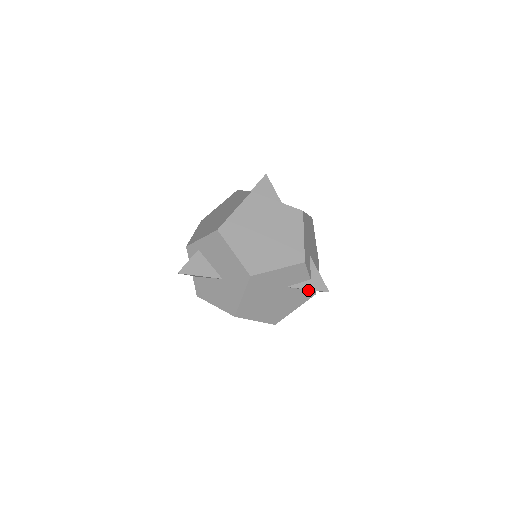
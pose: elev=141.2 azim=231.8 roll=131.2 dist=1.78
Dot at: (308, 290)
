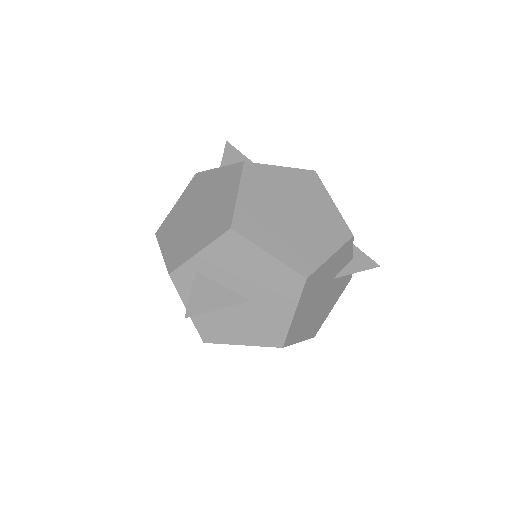
Dot at: (347, 275)
